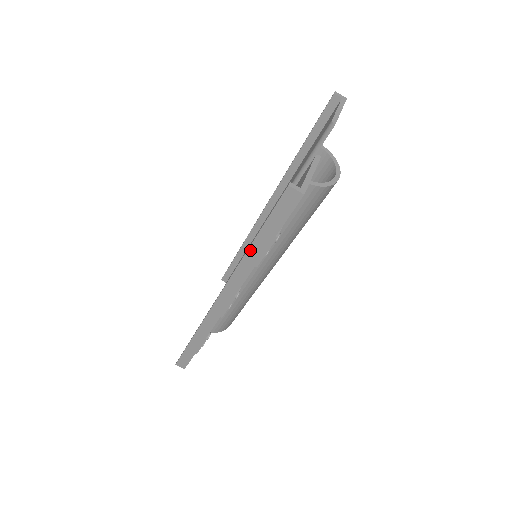
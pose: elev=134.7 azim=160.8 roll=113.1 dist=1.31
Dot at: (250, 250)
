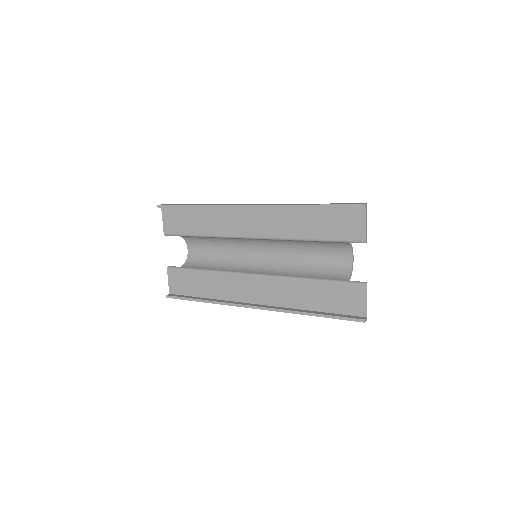
Dot at: (309, 315)
